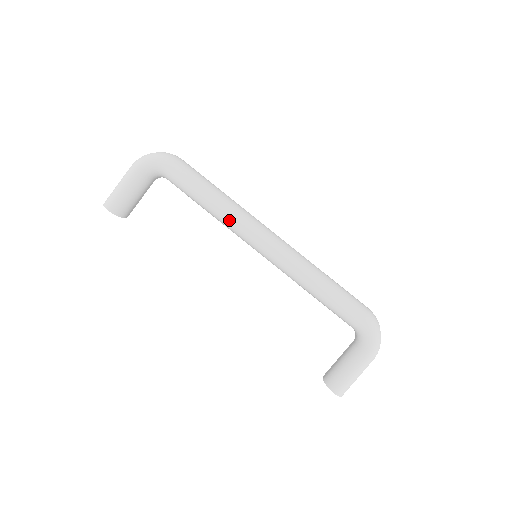
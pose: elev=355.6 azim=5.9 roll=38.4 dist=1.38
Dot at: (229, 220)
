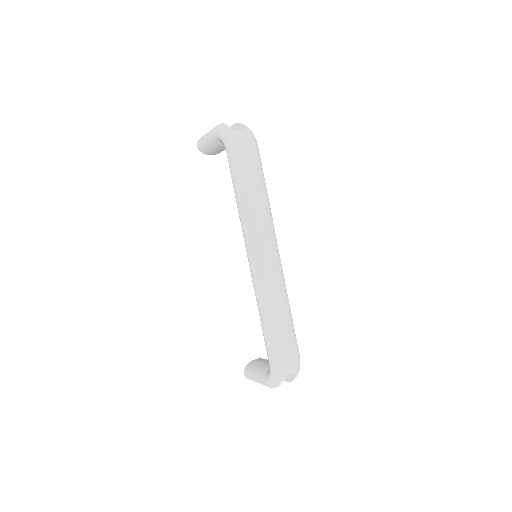
Dot at: (240, 221)
